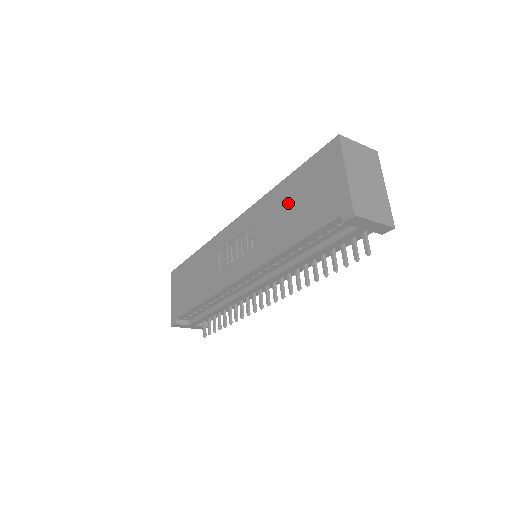
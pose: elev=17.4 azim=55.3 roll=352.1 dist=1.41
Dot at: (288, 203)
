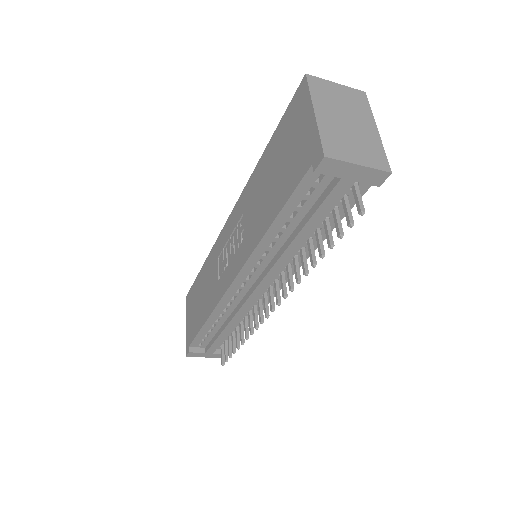
Dot at: (267, 176)
